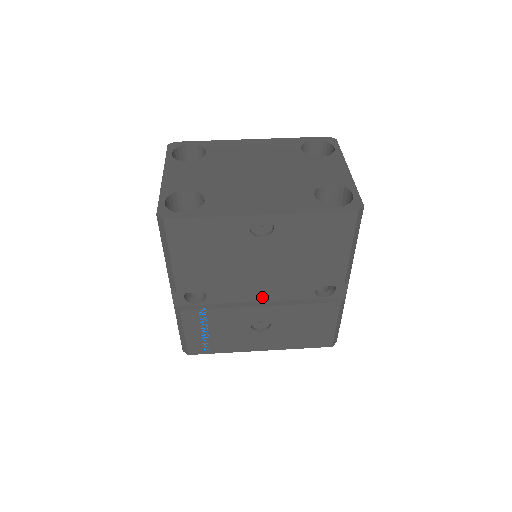
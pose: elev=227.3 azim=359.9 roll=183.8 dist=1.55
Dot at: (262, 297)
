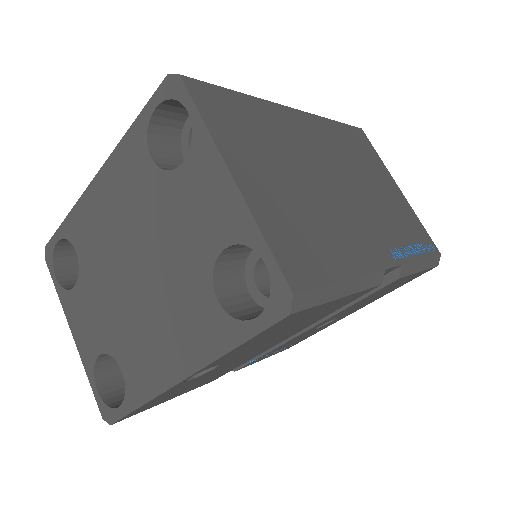
Dot at: occluded
